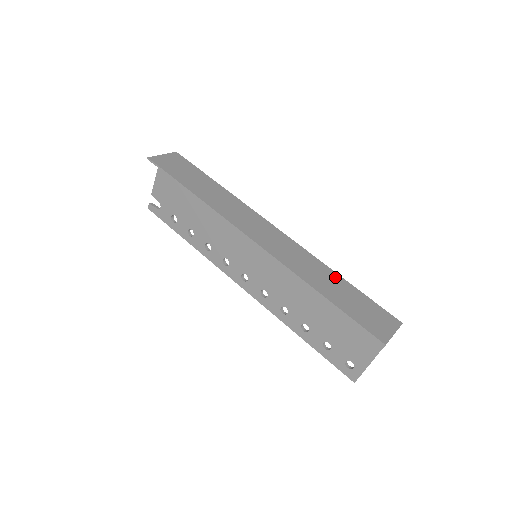
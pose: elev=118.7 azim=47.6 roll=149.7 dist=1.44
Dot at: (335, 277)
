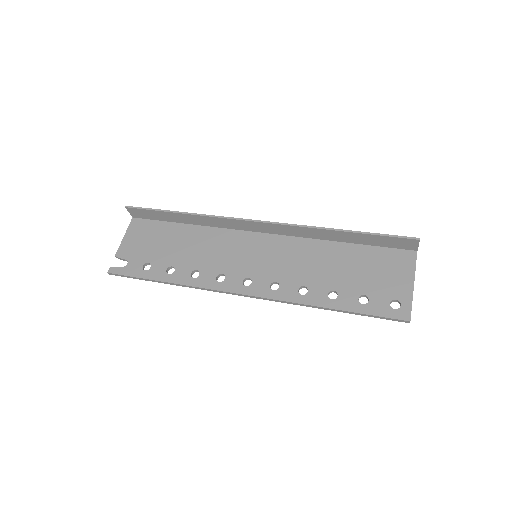
Dot at: occluded
